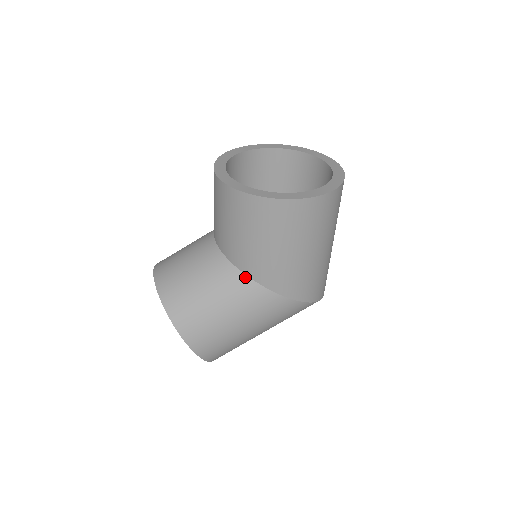
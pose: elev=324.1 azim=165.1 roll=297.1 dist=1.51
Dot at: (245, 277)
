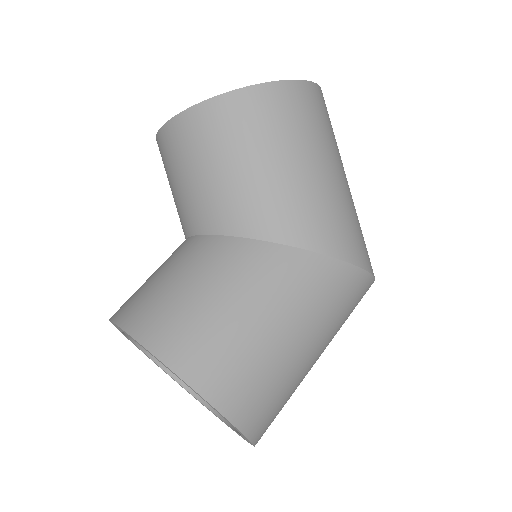
Dot at: (247, 241)
